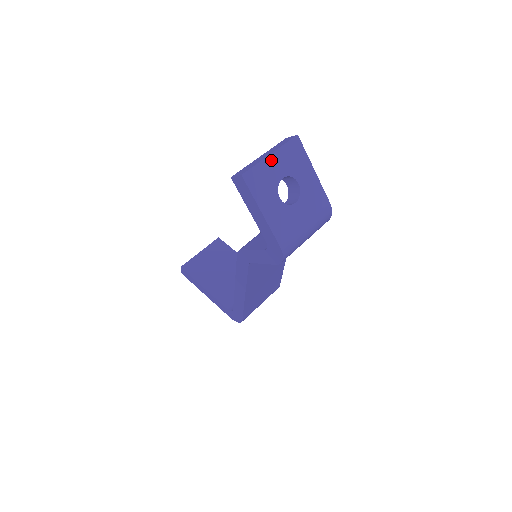
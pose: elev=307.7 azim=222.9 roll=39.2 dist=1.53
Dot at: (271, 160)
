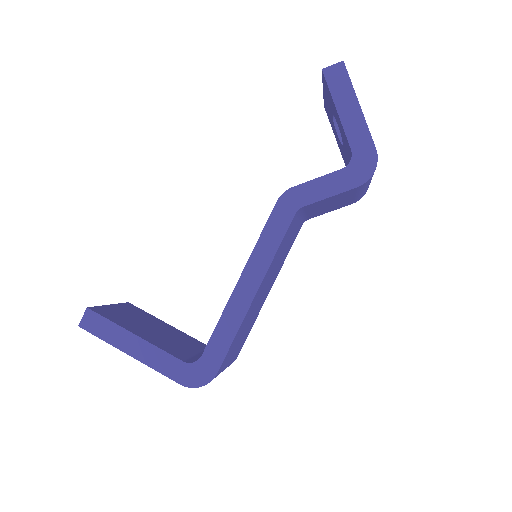
Dot at: occluded
